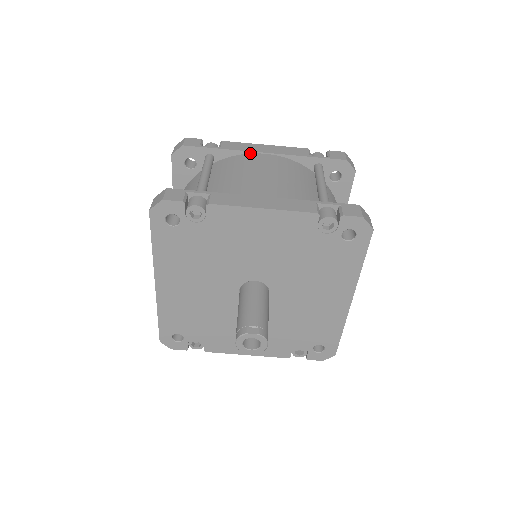
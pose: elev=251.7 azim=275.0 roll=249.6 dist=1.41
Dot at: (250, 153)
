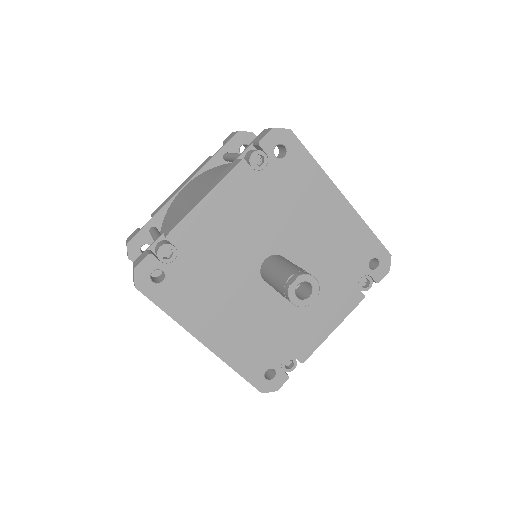
Dot at: (174, 198)
